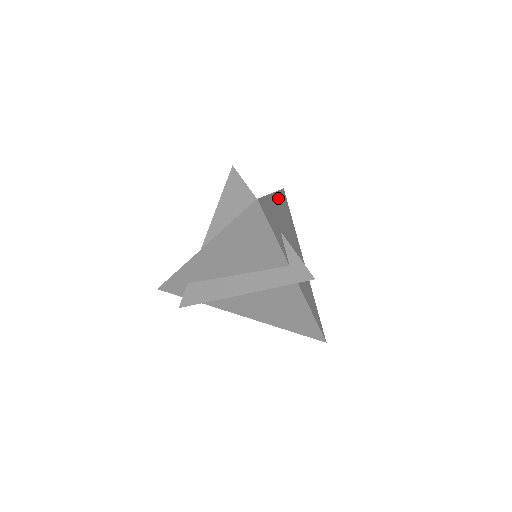
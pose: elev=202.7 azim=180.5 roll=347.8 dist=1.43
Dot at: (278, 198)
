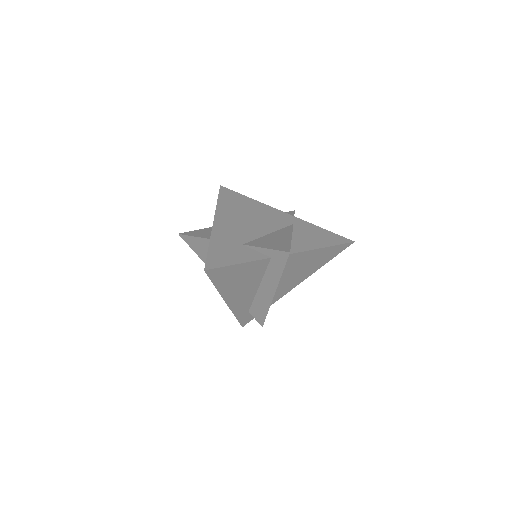
Dot at: (221, 213)
